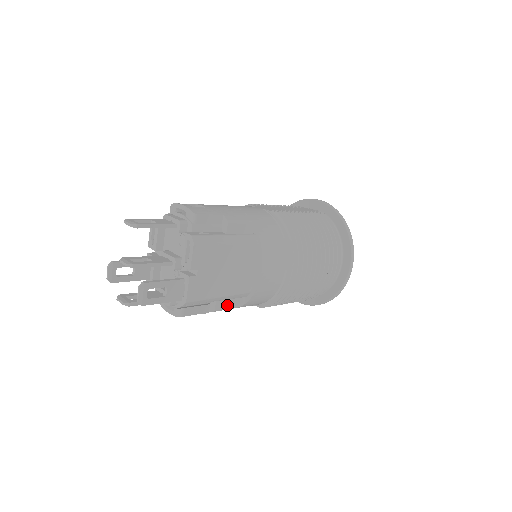
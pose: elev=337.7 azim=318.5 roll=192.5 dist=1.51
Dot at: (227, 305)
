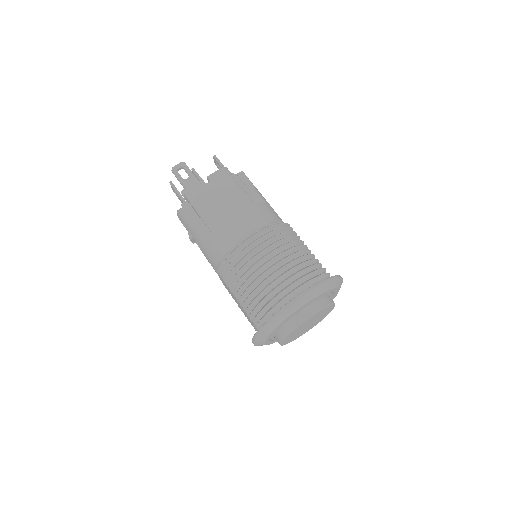
Dot at: (202, 230)
